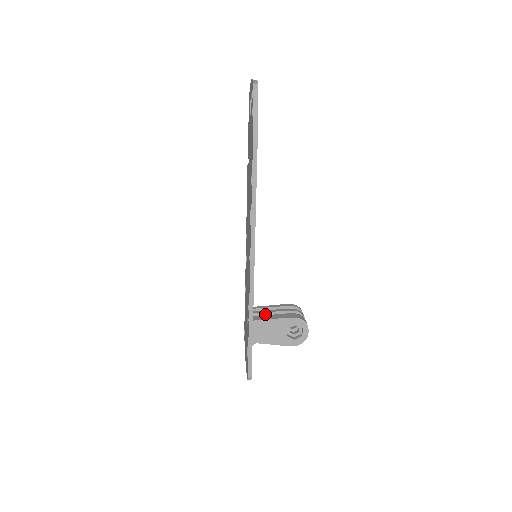
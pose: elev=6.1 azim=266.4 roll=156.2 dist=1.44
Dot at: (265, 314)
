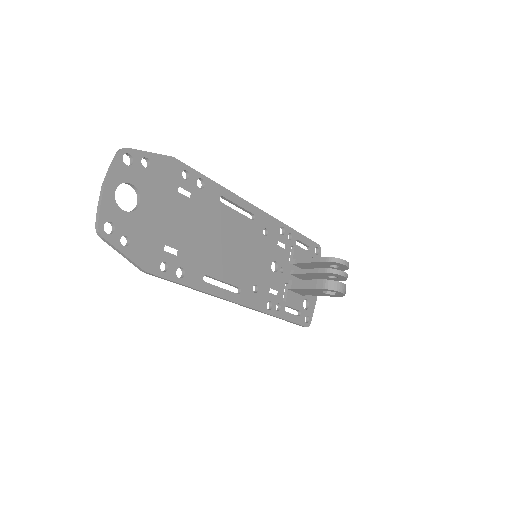
Dot at: (302, 274)
